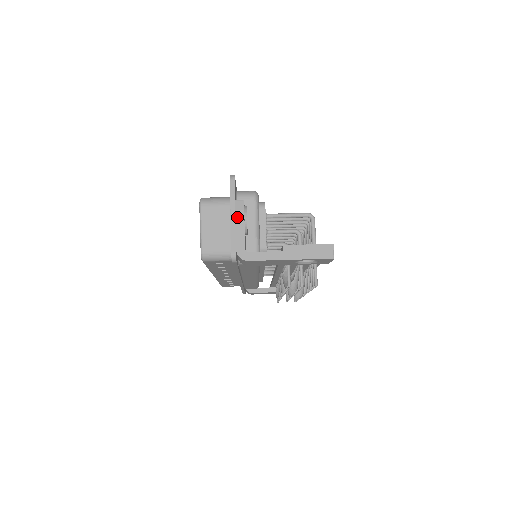
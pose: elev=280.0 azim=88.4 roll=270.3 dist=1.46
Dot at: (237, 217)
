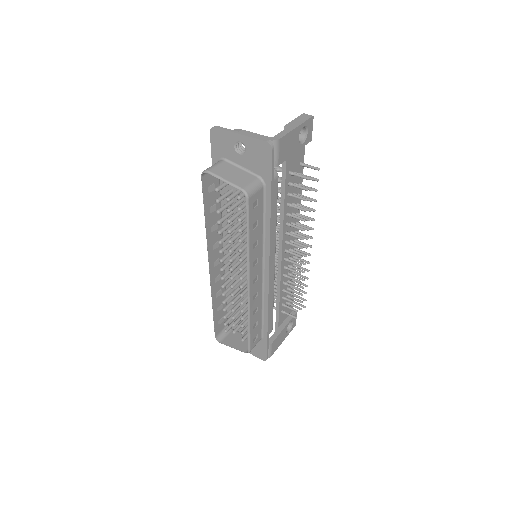
Dot at: (243, 133)
